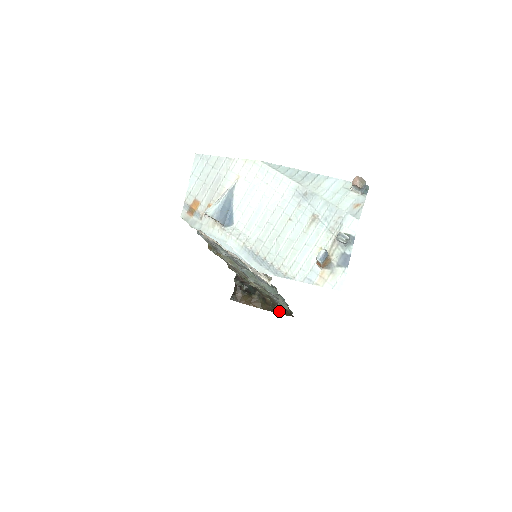
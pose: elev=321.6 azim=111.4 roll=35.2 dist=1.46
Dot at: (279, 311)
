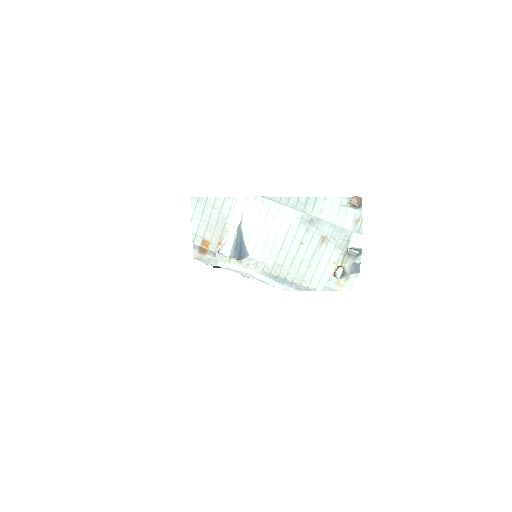
Dot at: occluded
